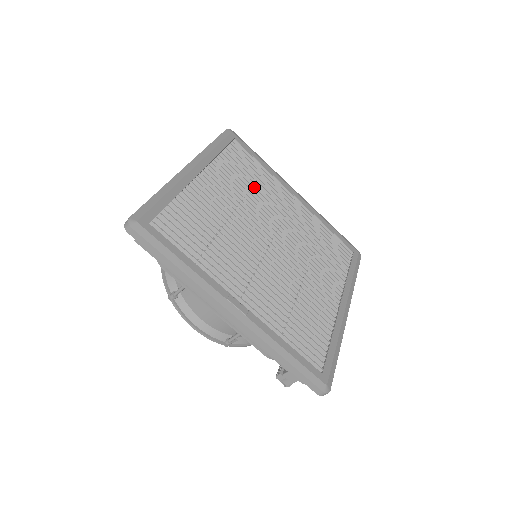
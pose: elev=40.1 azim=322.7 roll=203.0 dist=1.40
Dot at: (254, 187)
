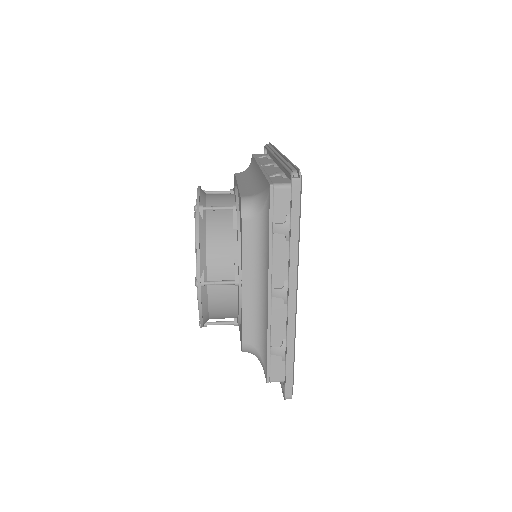
Dot at: occluded
